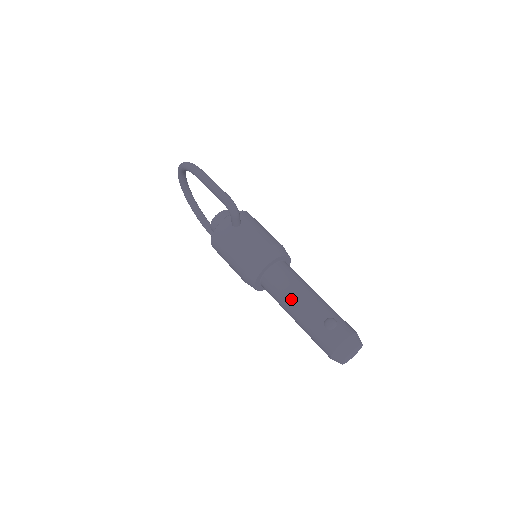
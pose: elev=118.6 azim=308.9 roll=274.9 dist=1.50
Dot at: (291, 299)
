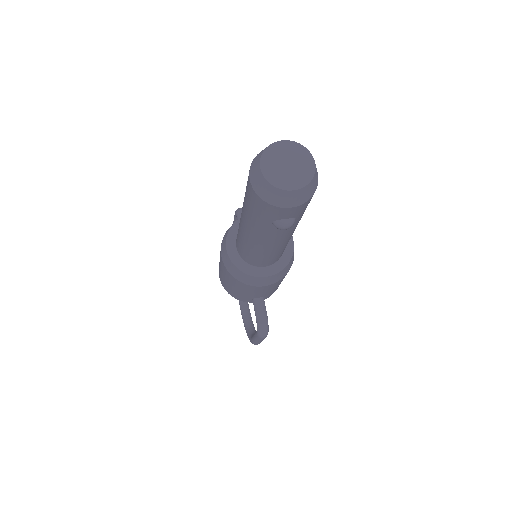
Dot at: occluded
